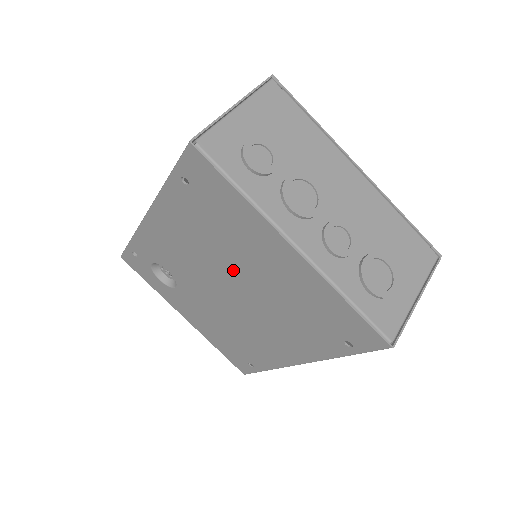
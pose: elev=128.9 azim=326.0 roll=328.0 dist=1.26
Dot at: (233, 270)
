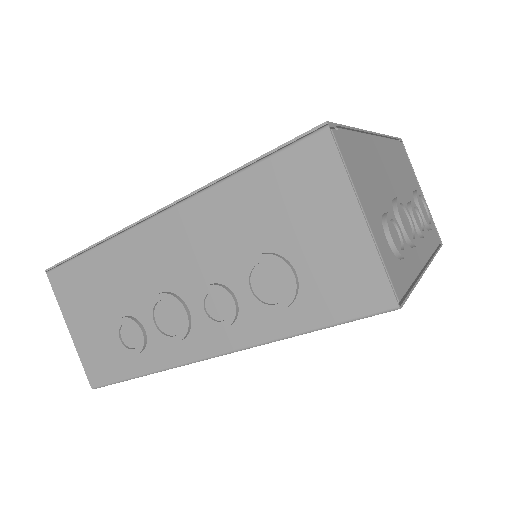
Dot at: occluded
